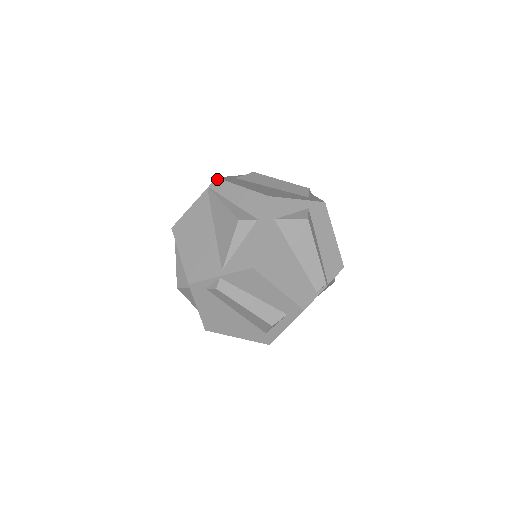
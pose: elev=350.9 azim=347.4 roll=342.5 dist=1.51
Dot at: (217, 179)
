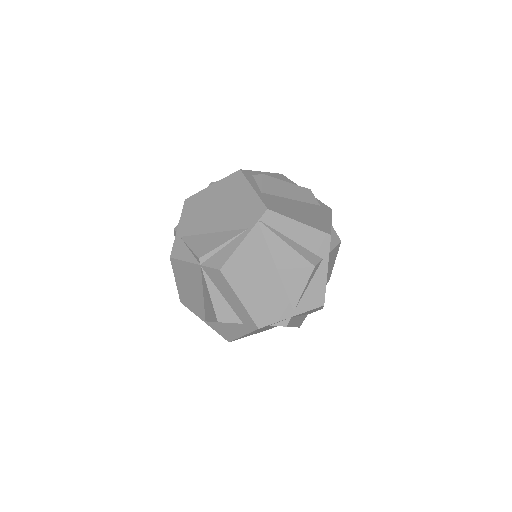
Dot at: (269, 211)
